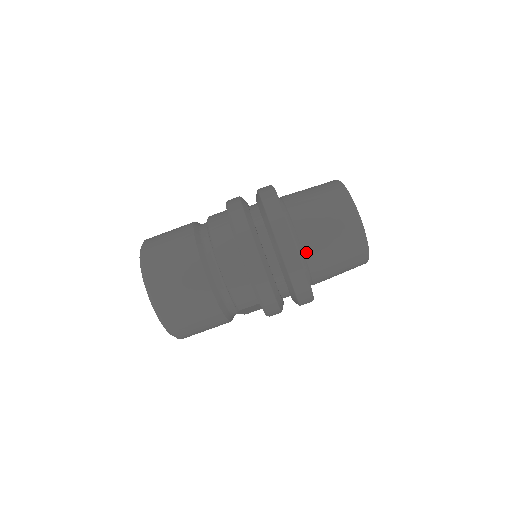
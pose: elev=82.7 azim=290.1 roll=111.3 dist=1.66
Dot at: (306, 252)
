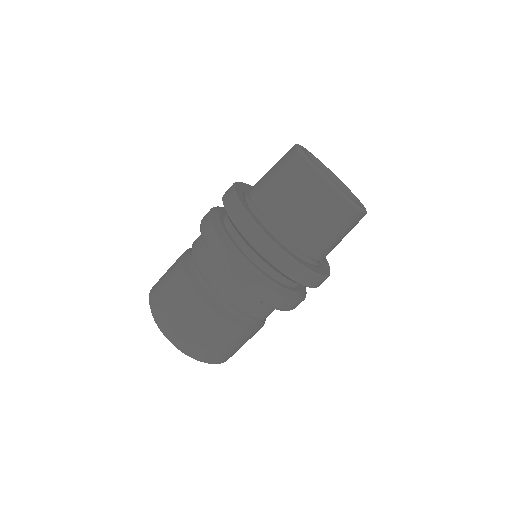
Dot at: (296, 245)
